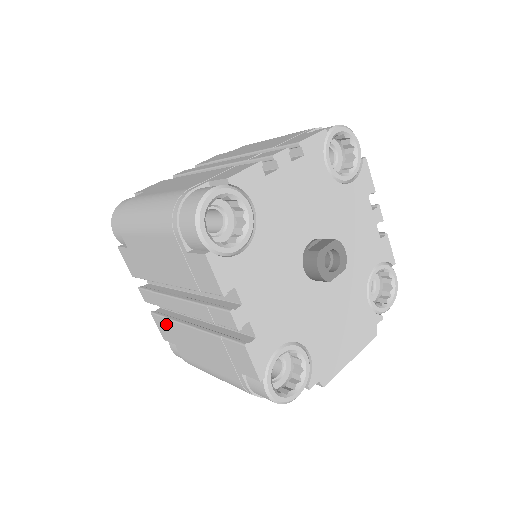
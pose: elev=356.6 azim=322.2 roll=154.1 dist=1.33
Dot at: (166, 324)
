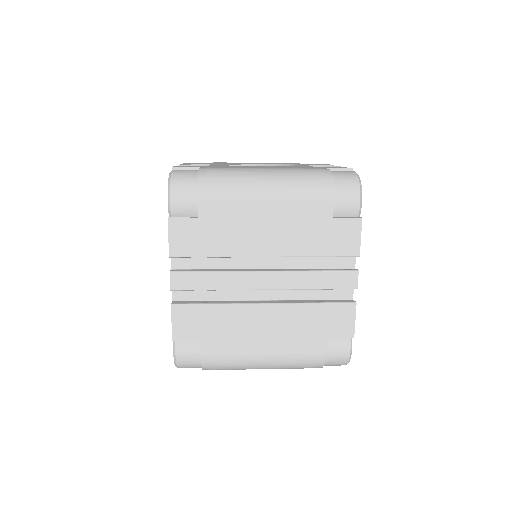
Dot at: (204, 313)
